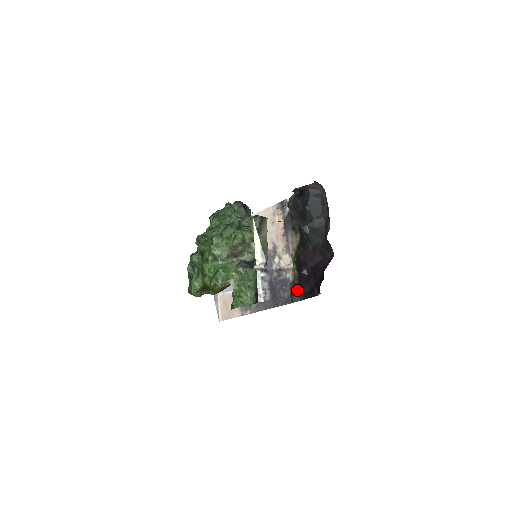
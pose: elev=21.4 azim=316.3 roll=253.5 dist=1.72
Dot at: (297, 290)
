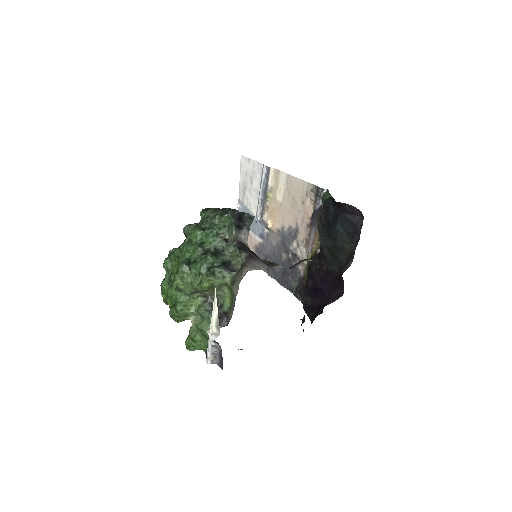
Dot at: (302, 291)
